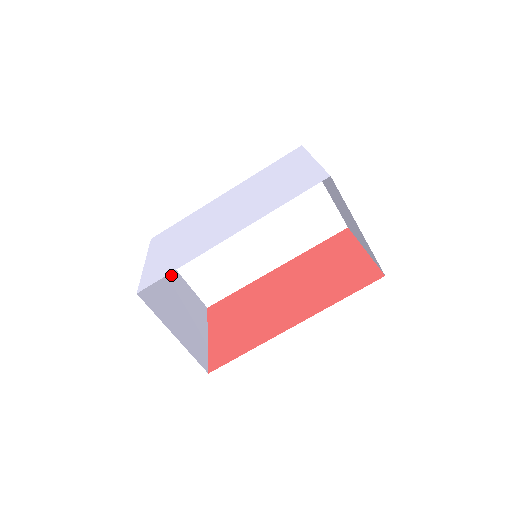
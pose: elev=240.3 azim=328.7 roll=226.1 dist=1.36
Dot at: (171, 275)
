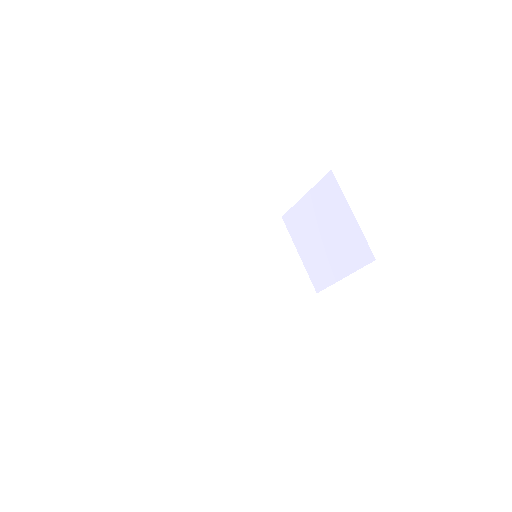
Dot at: occluded
